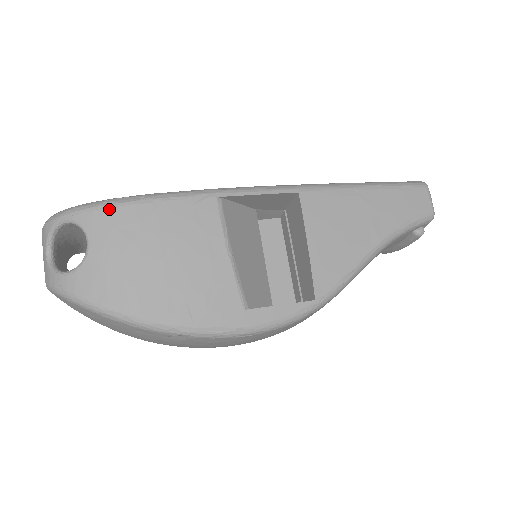
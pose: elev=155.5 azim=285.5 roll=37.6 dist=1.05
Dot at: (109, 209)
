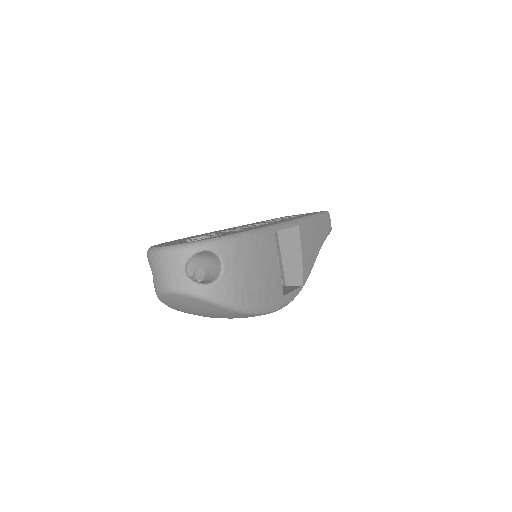
Dot at: (234, 243)
